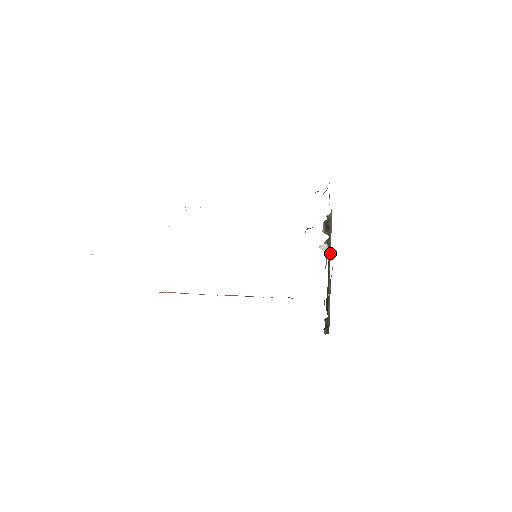
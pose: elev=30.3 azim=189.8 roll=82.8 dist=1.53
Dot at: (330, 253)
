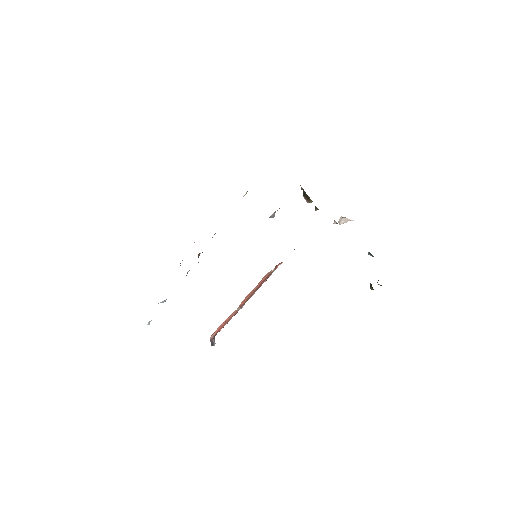
Dot at: occluded
